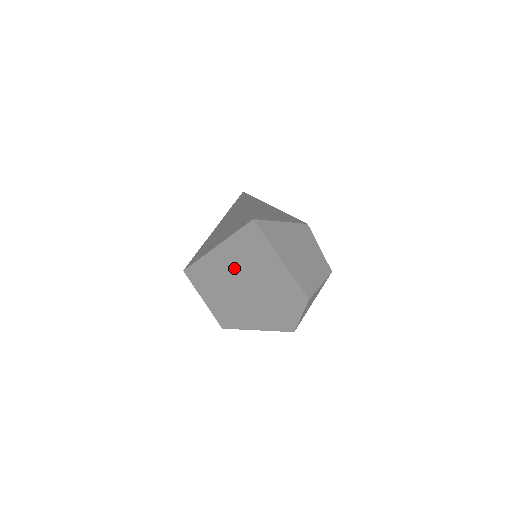
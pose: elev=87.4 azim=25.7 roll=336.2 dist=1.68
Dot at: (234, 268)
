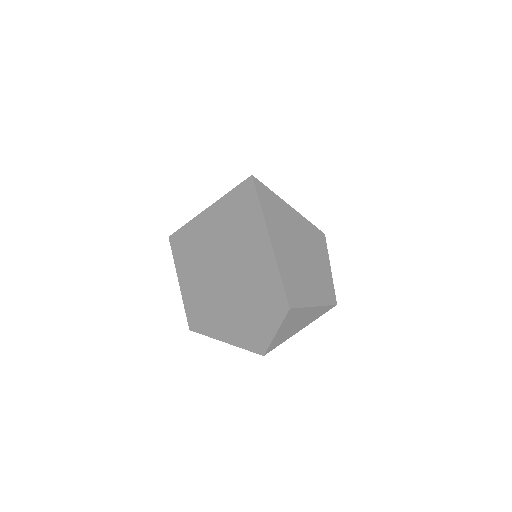
Dot at: (219, 243)
